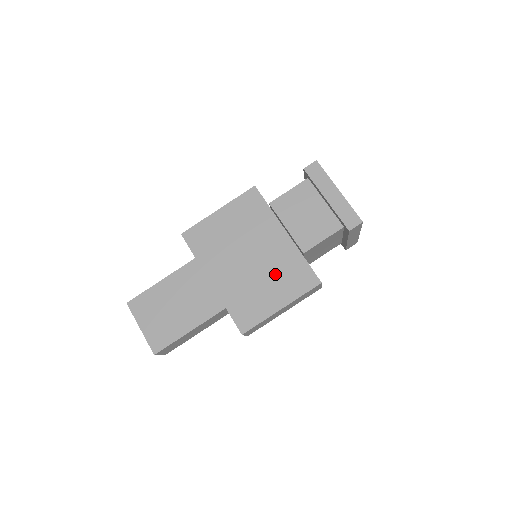
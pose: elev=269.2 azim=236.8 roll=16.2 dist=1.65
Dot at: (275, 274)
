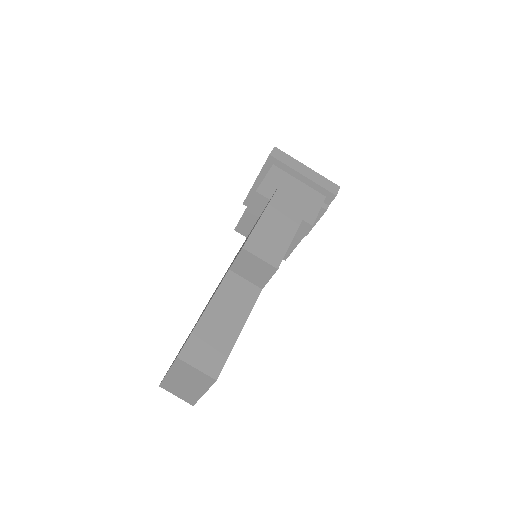
Dot at: occluded
